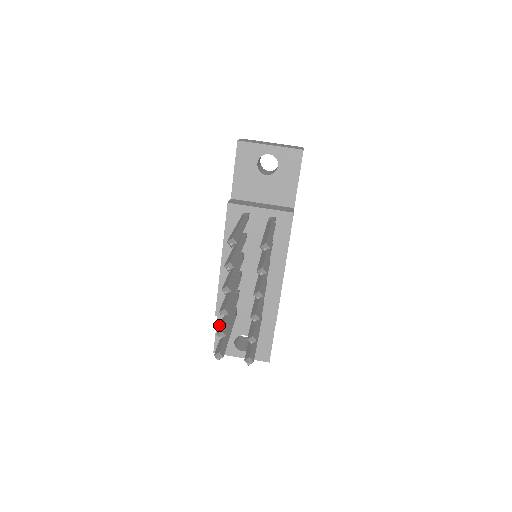
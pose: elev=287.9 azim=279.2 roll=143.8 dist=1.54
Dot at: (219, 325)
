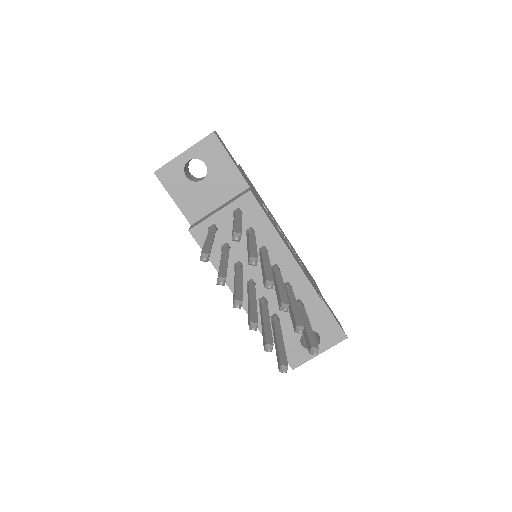
Dot at: occluded
